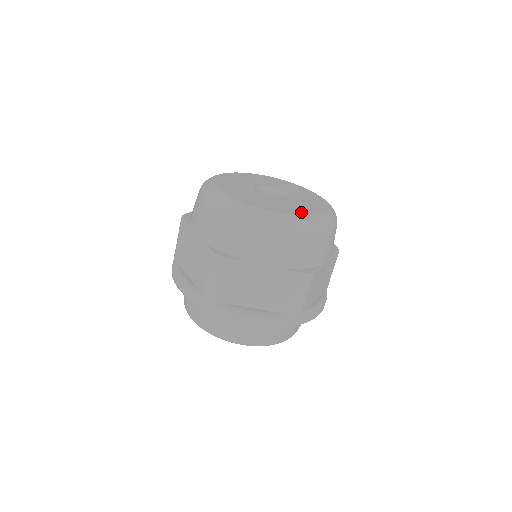
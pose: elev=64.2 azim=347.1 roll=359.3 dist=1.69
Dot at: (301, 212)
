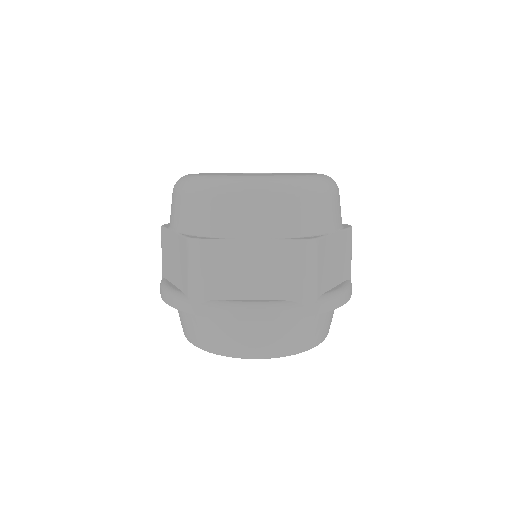
Dot at: occluded
